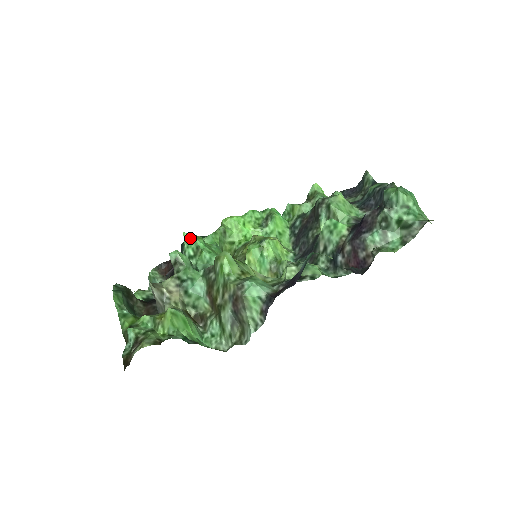
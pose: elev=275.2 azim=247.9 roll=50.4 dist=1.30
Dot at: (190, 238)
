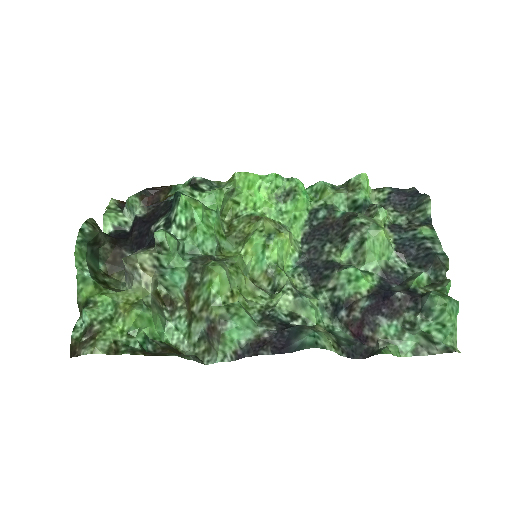
Dot at: (187, 204)
